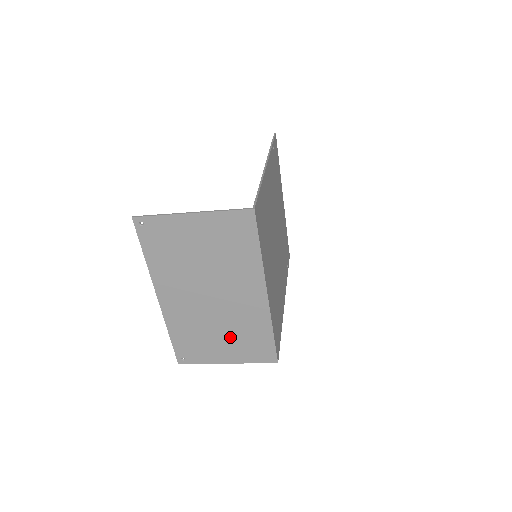
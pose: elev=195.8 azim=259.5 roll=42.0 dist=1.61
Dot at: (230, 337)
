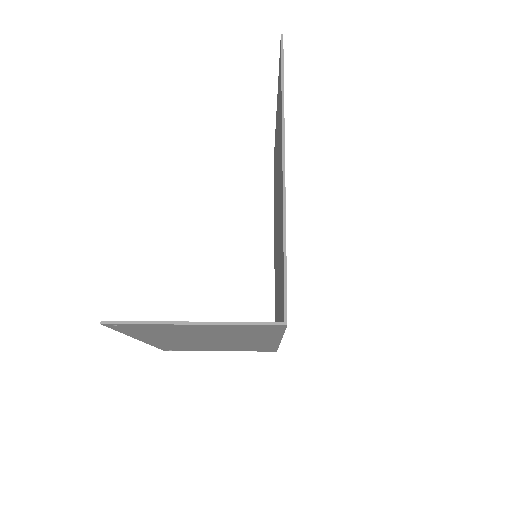
Dot at: (227, 347)
